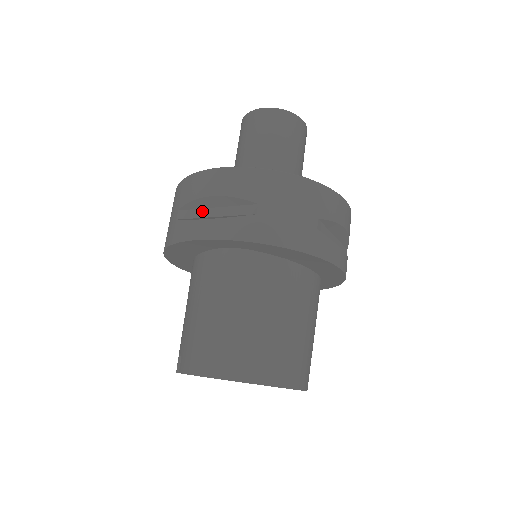
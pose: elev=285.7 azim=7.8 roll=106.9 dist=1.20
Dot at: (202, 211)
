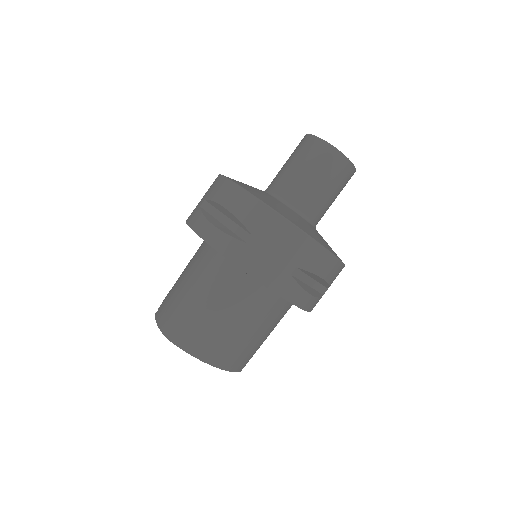
Dot at: (218, 213)
